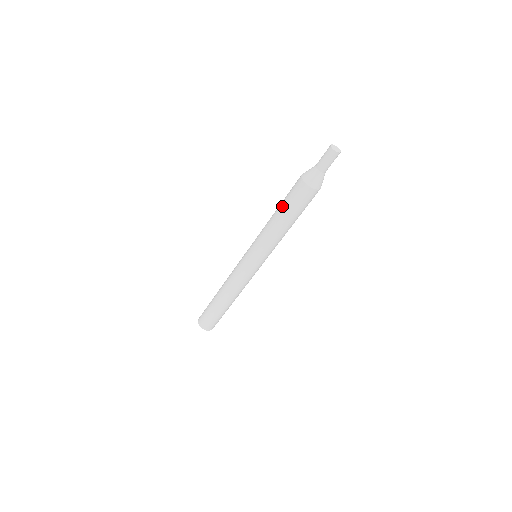
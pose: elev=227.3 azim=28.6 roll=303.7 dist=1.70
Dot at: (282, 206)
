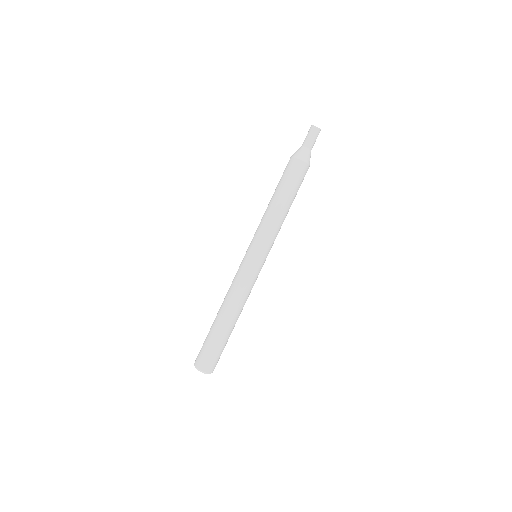
Dot at: (279, 189)
